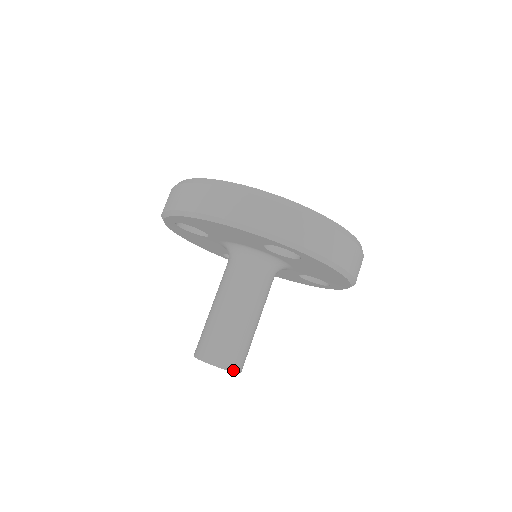
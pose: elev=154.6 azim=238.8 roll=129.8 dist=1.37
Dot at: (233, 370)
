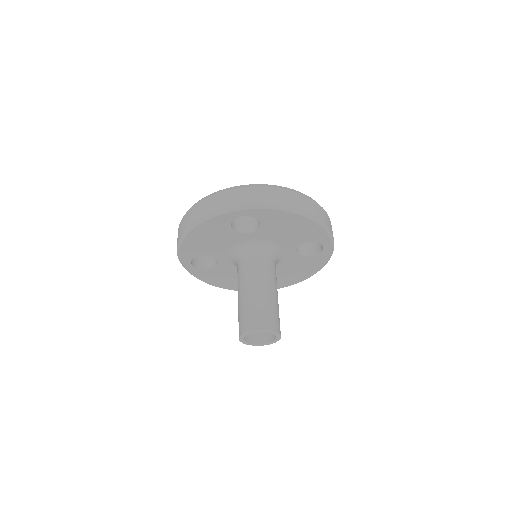
Dot at: (265, 329)
